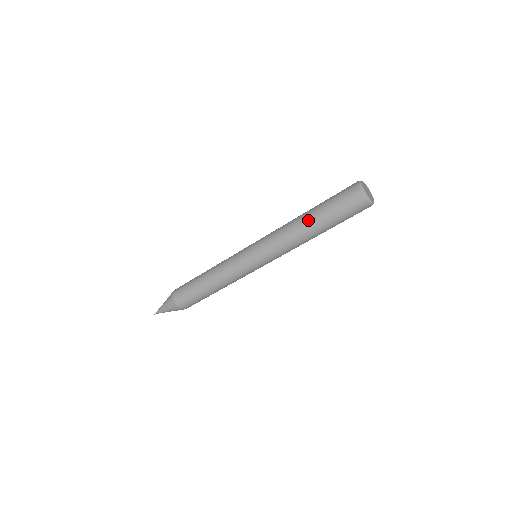
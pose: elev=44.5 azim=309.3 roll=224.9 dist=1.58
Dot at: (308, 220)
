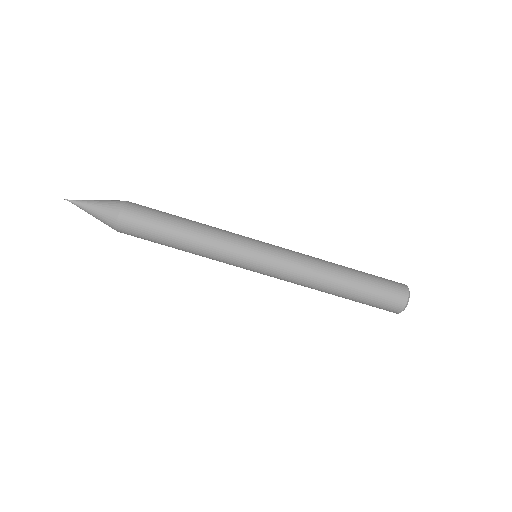
Dot at: (342, 285)
